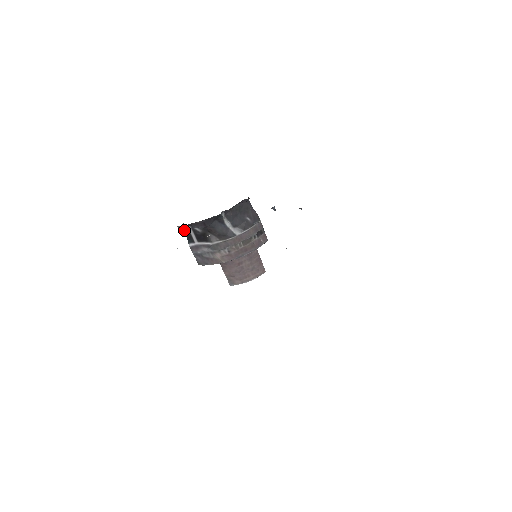
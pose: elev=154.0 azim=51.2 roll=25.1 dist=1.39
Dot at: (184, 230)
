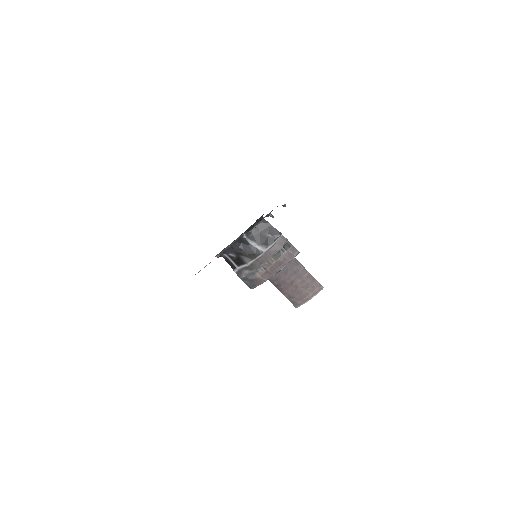
Dot at: (225, 259)
